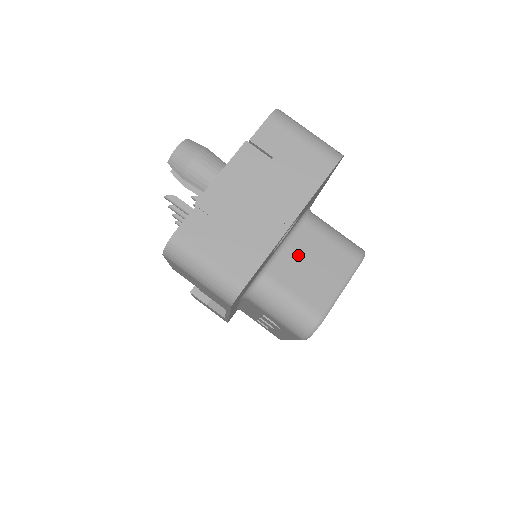
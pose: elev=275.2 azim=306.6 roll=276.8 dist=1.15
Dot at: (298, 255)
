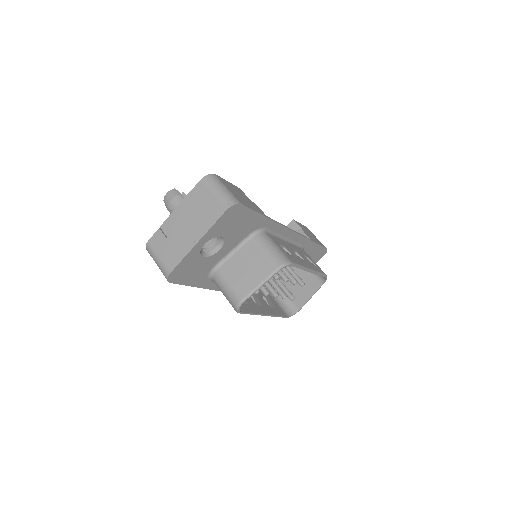
Dot at: (240, 260)
